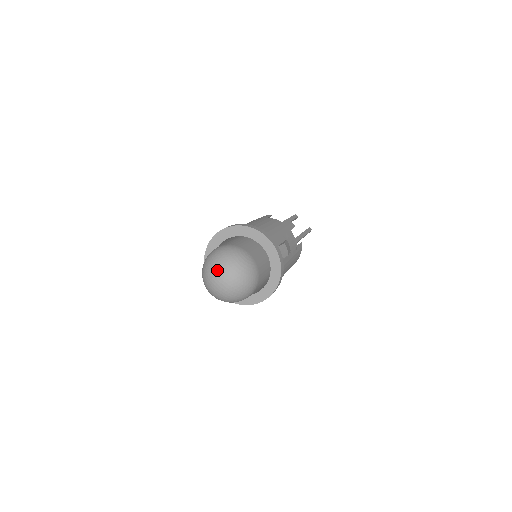
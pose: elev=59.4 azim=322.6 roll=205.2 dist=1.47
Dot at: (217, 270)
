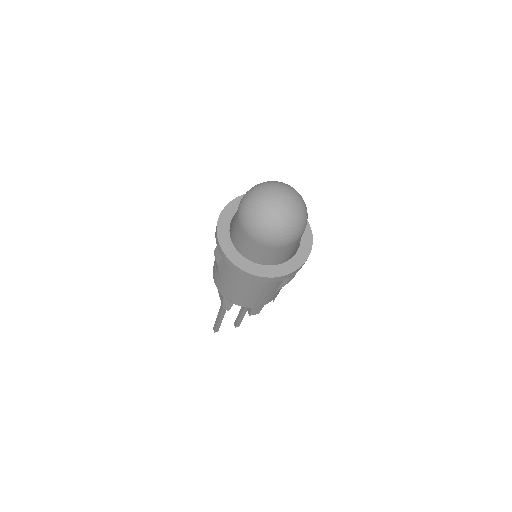
Dot at: (267, 193)
